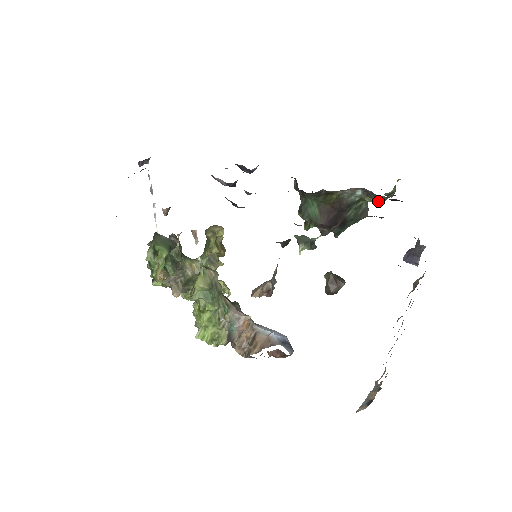
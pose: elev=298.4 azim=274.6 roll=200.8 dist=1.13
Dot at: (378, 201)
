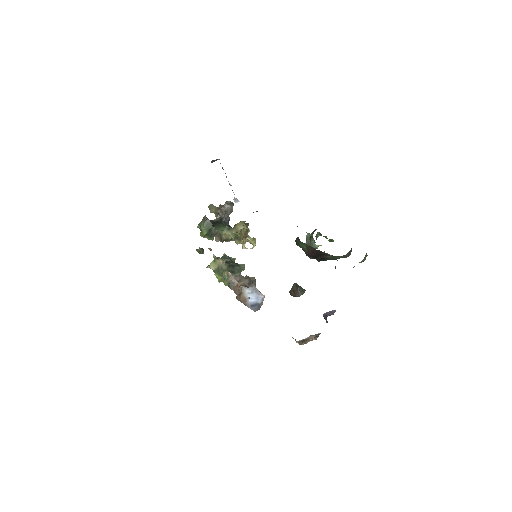
Dot at: occluded
